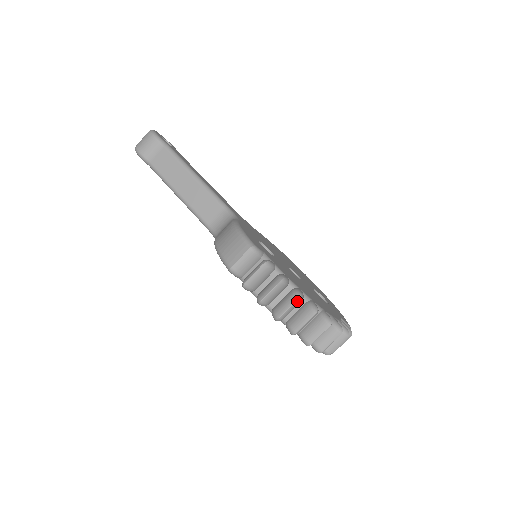
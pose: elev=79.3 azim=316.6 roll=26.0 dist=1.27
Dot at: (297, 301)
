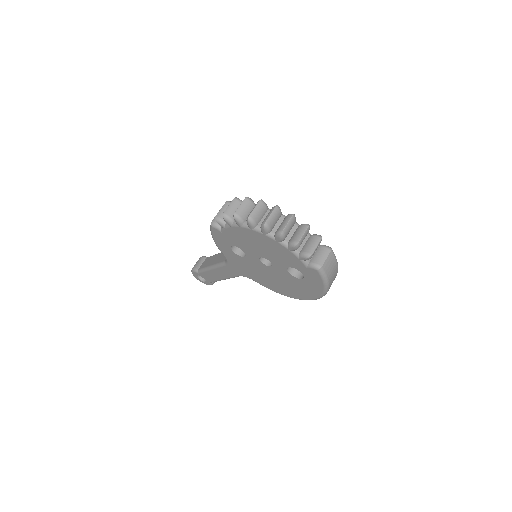
Dot at: (245, 200)
